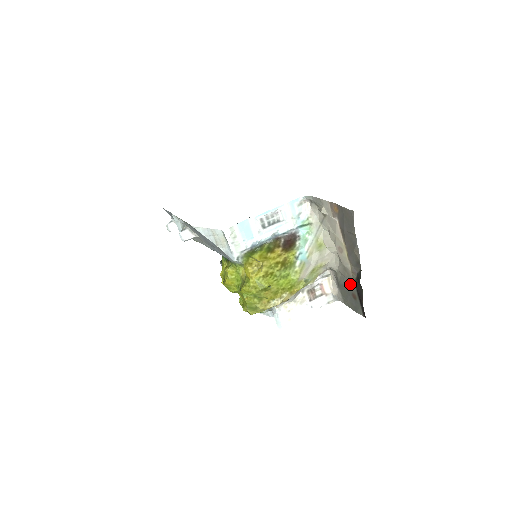
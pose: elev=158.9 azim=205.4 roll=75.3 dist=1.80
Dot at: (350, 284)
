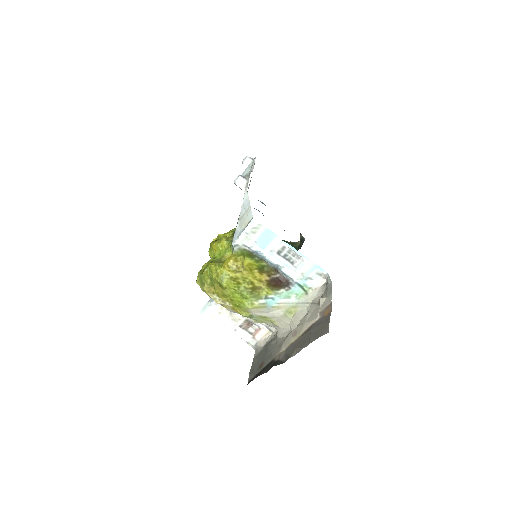
Dot at: (270, 356)
